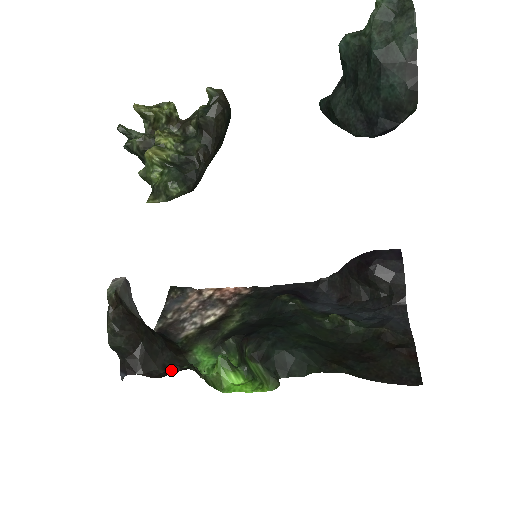
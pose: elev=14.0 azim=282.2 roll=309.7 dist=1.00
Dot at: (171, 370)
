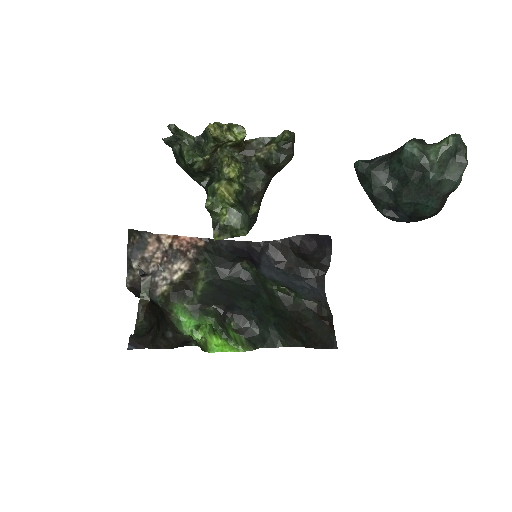
Dot at: (167, 337)
